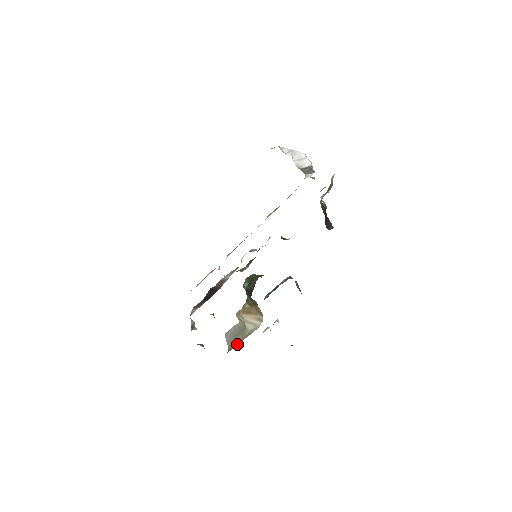
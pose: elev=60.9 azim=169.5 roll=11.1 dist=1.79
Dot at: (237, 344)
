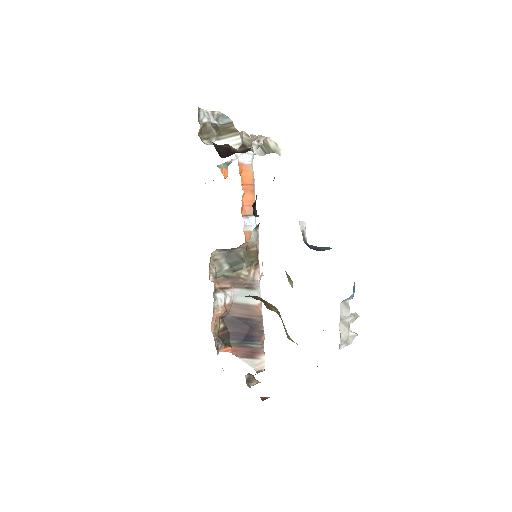
Dot at: occluded
